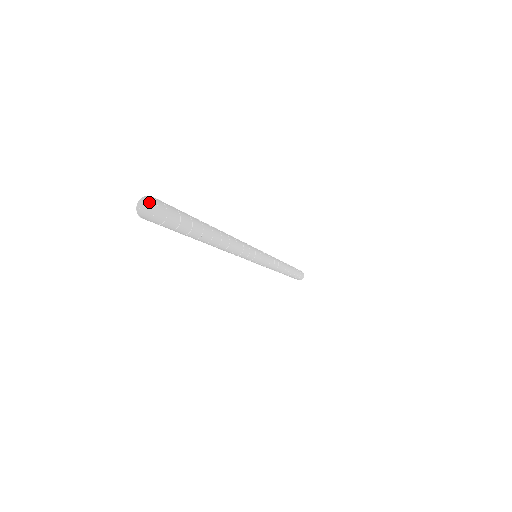
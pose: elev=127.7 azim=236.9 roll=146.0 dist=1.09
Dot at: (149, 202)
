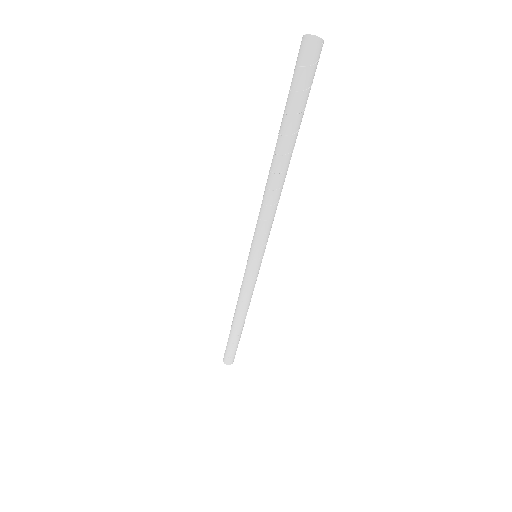
Dot at: occluded
